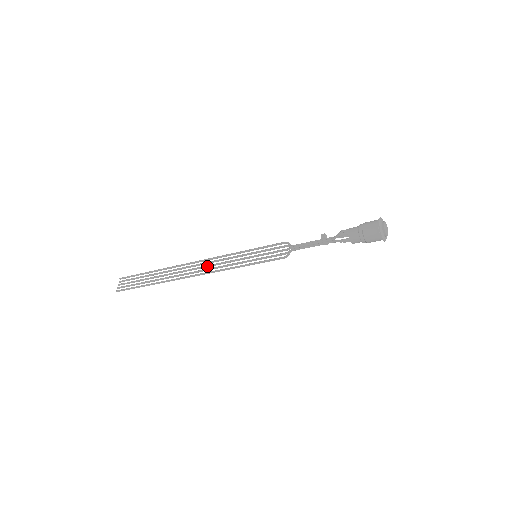
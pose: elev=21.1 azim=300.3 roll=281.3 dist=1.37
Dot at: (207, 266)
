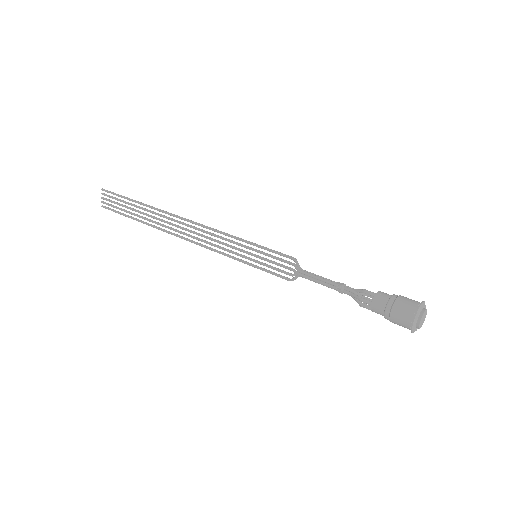
Dot at: (199, 235)
